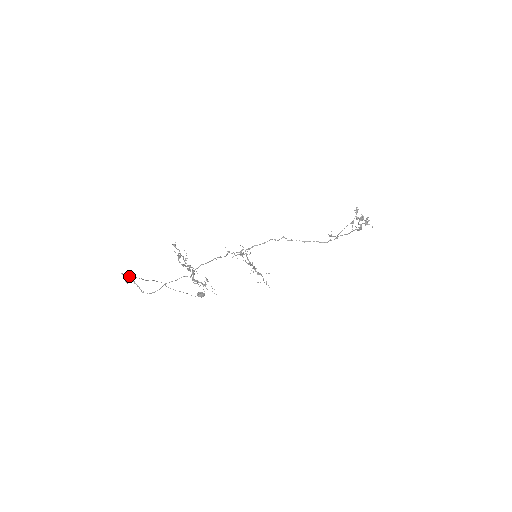
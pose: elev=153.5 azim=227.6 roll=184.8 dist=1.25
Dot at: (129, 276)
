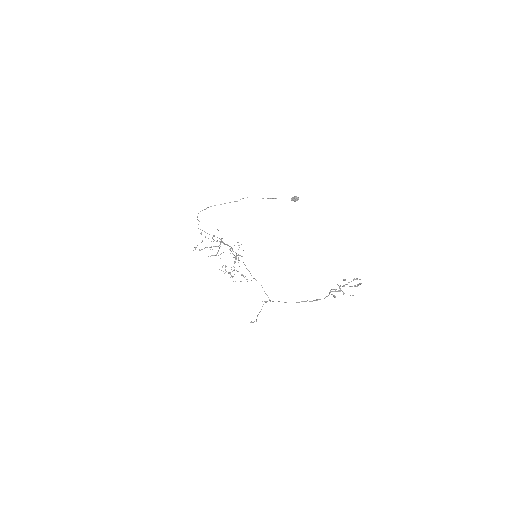
Dot at: (211, 206)
